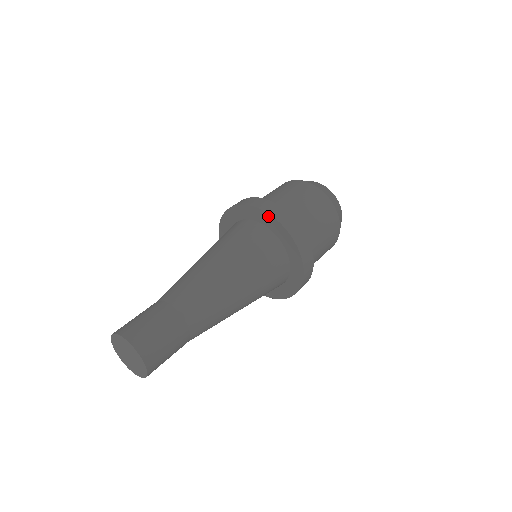
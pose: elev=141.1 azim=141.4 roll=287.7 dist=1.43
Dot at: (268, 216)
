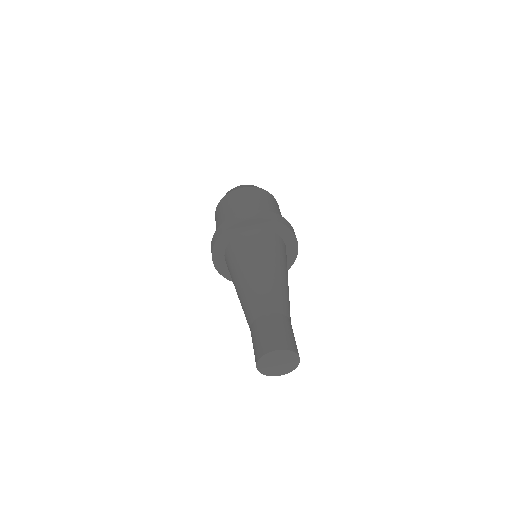
Dot at: (235, 226)
